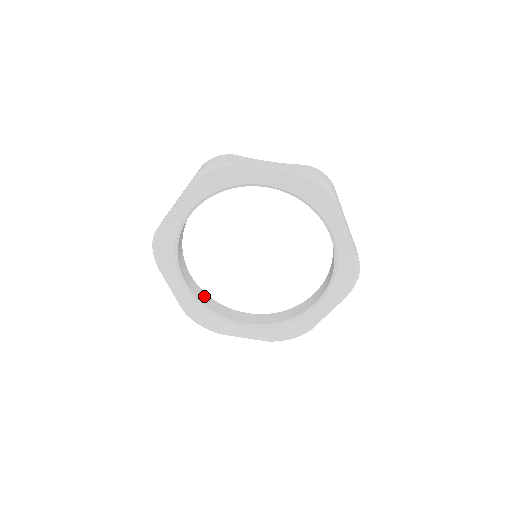
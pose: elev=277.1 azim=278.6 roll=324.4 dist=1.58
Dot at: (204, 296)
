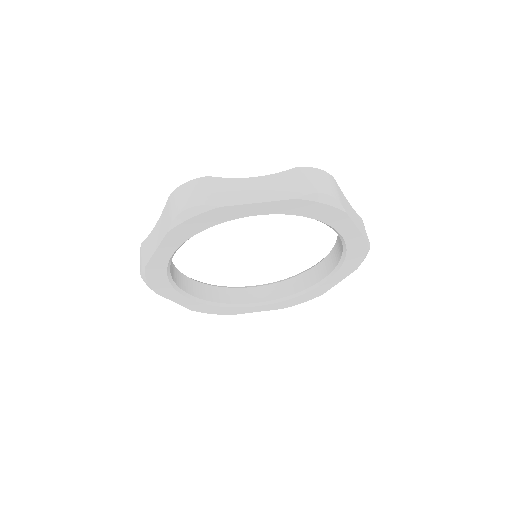
Dot at: (208, 290)
